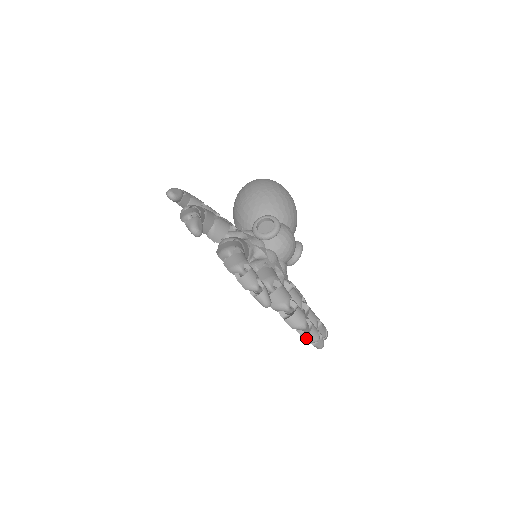
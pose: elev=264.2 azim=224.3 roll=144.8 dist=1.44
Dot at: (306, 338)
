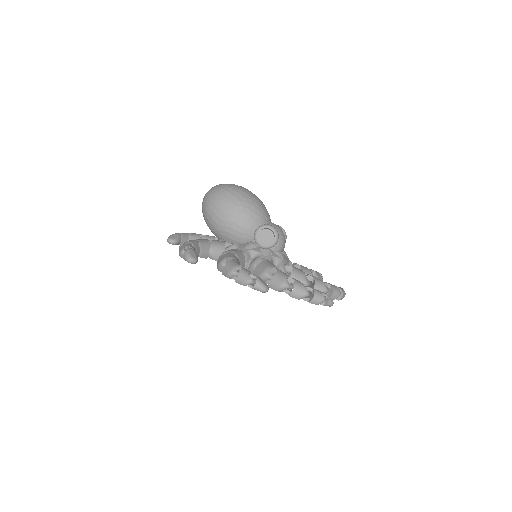
Dot at: (341, 299)
